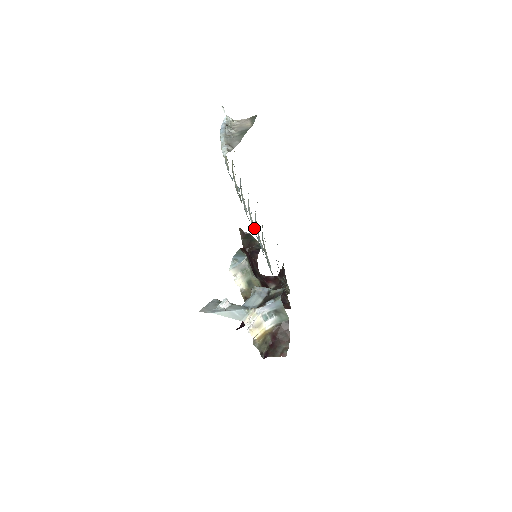
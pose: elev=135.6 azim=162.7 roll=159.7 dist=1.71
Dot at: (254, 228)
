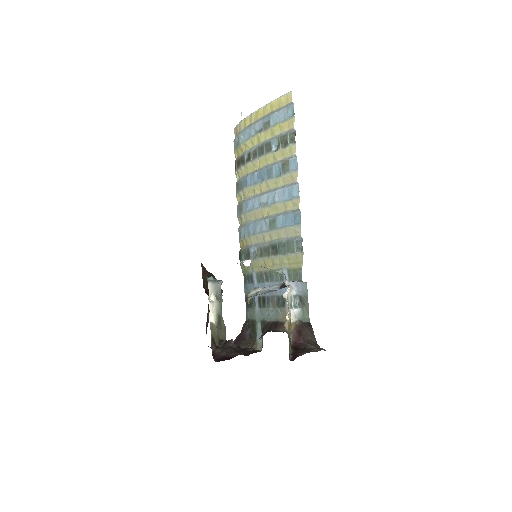
Dot at: (292, 183)
